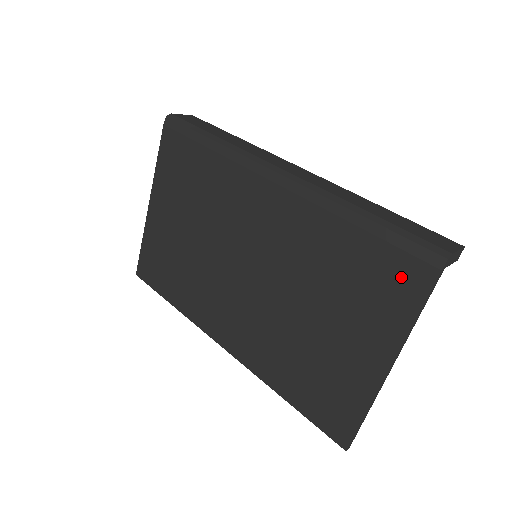
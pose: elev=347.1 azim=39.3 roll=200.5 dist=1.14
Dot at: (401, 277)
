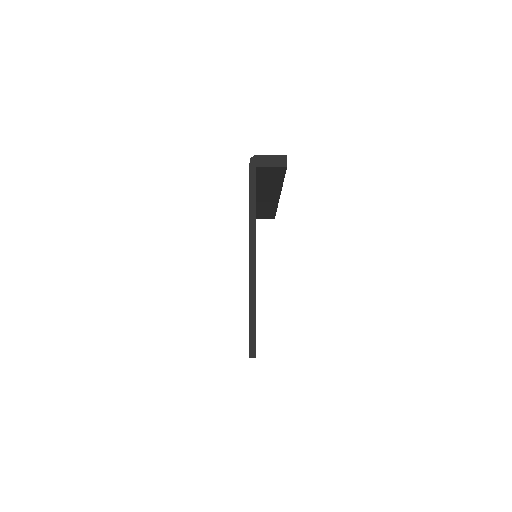
Dot at: occluded
